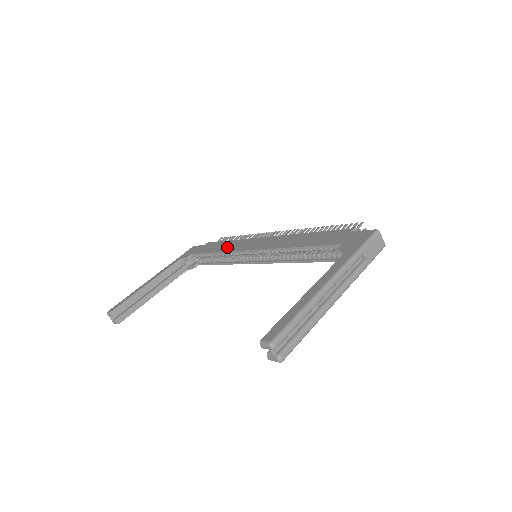
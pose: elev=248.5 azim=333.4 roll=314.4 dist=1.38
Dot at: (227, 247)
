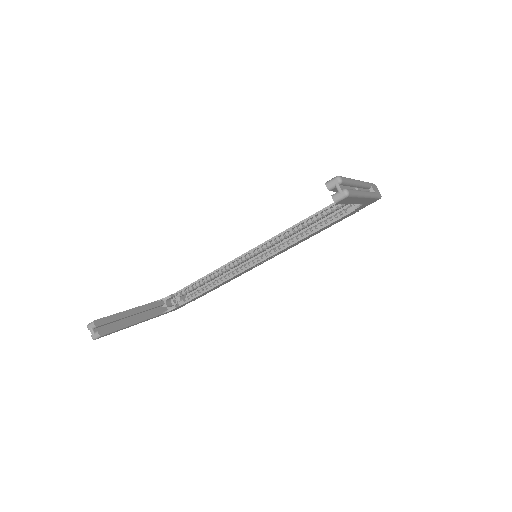
Dot at: occluded
